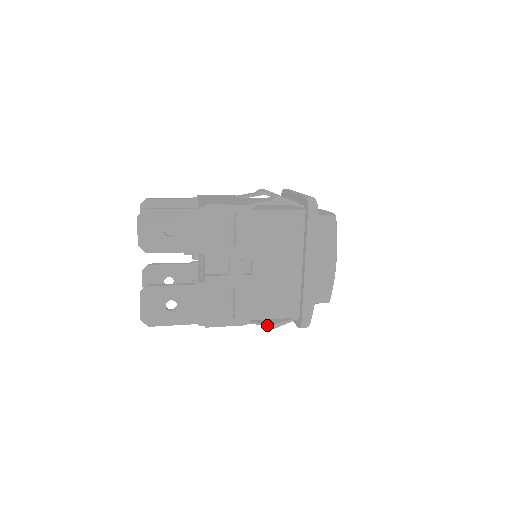
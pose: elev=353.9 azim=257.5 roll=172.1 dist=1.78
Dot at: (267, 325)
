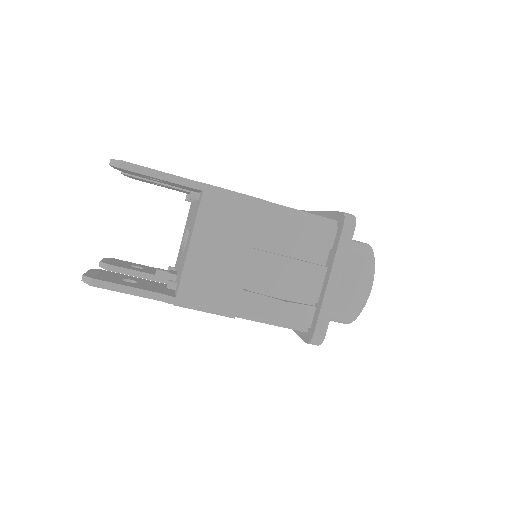
Dot at: (296, 215)
